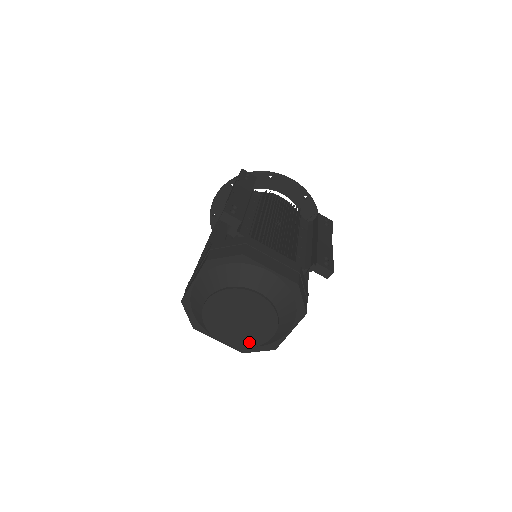
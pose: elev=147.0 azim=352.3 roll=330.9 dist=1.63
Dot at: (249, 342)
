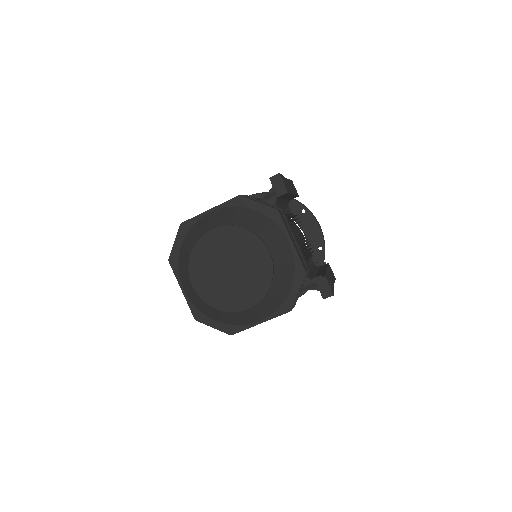
Dot at: (219, 301)
